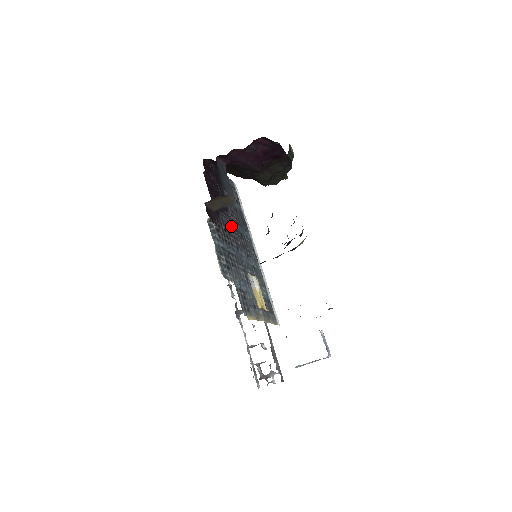
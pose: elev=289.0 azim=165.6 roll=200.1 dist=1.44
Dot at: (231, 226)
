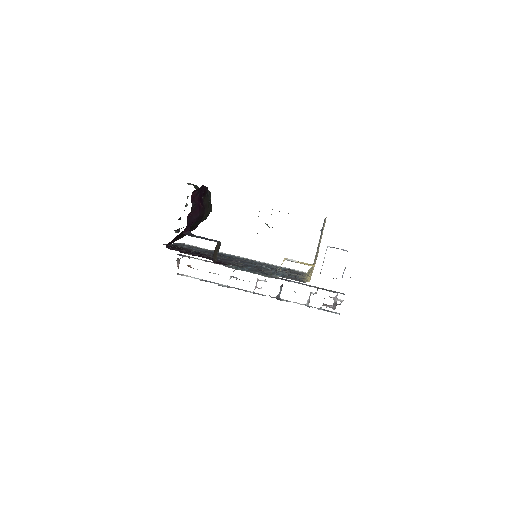
Dot at: occluded
